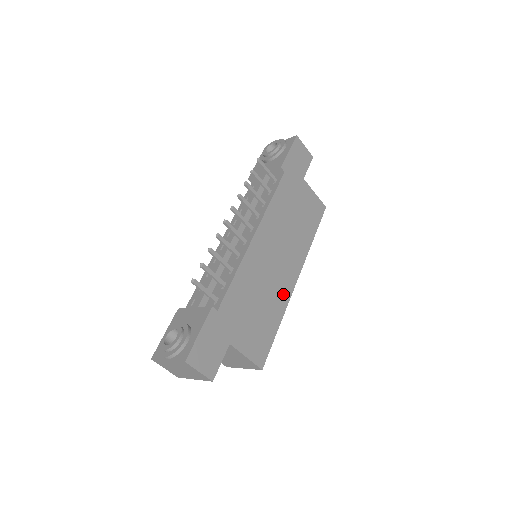
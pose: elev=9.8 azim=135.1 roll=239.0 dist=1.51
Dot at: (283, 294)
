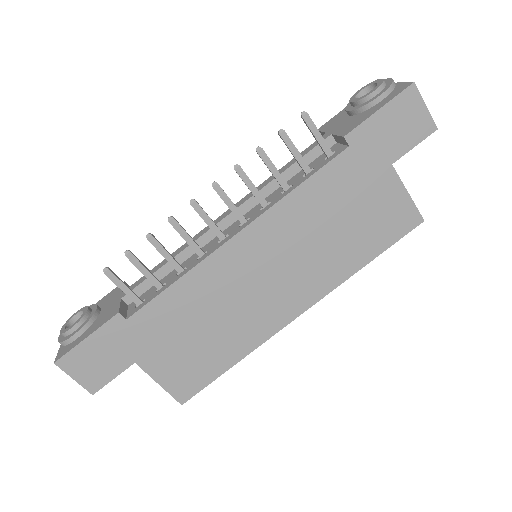
Dot at: (261, 327)
